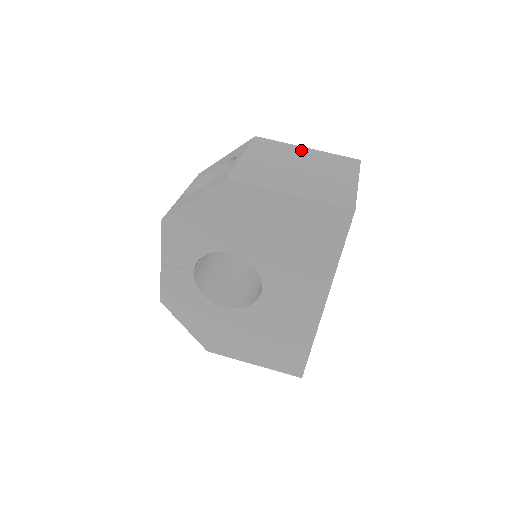
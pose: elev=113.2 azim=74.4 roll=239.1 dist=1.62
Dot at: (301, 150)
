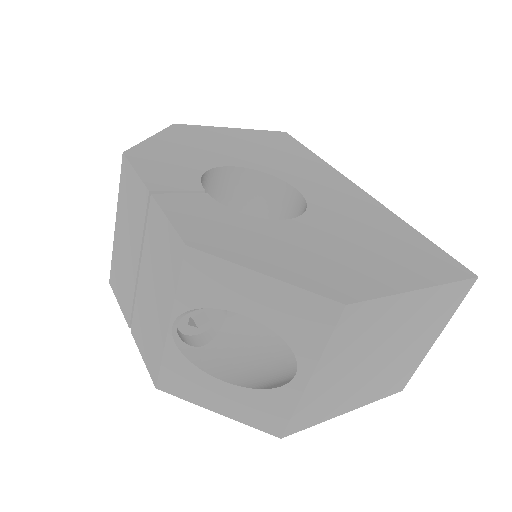
Dot at: occluded
